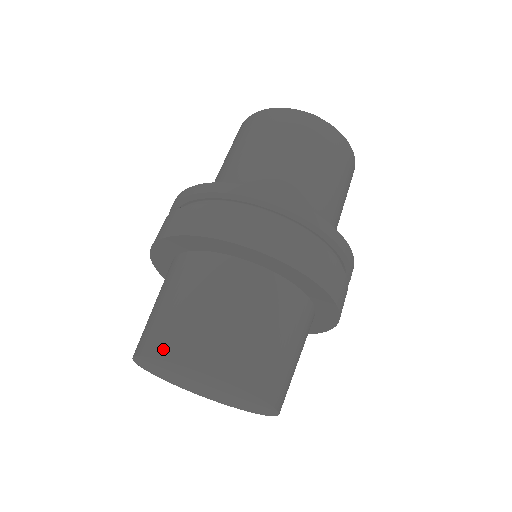
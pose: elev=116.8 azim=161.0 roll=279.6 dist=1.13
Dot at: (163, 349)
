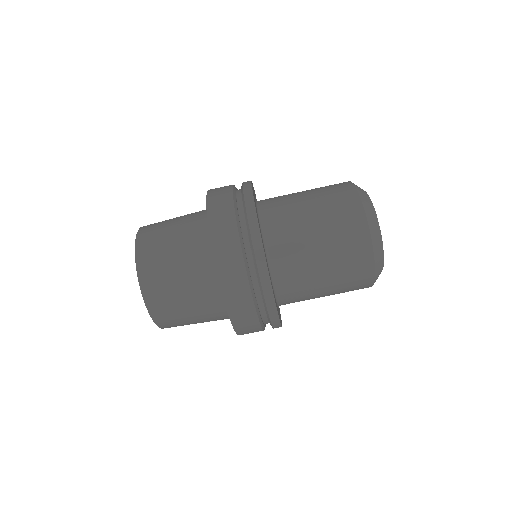
Dot at: (156, 314)
